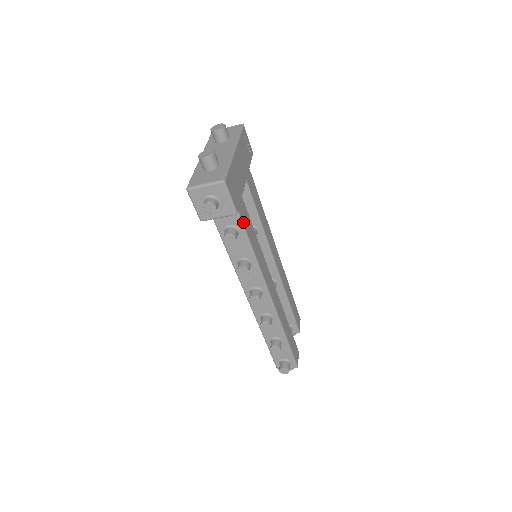
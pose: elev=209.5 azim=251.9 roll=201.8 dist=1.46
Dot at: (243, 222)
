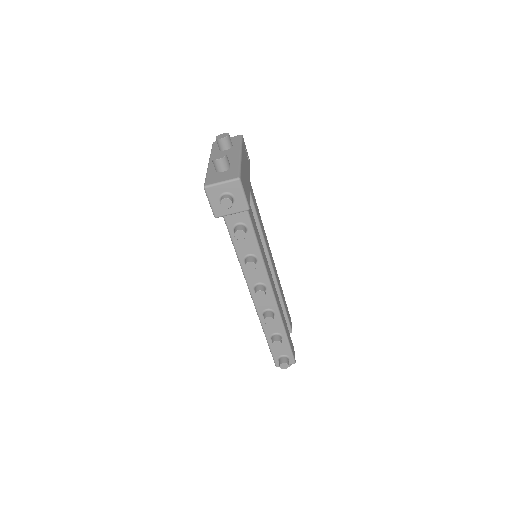
Dot at: (251, 219)
